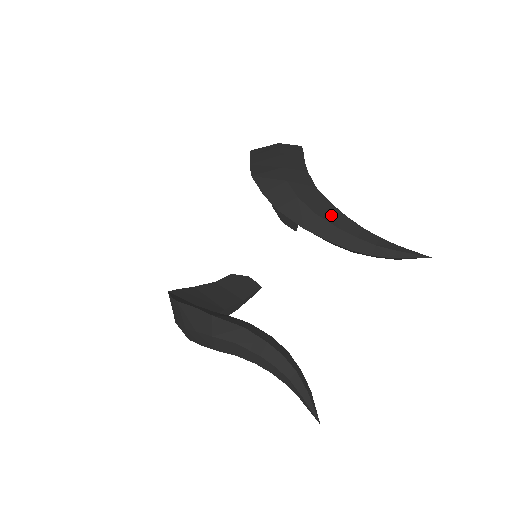
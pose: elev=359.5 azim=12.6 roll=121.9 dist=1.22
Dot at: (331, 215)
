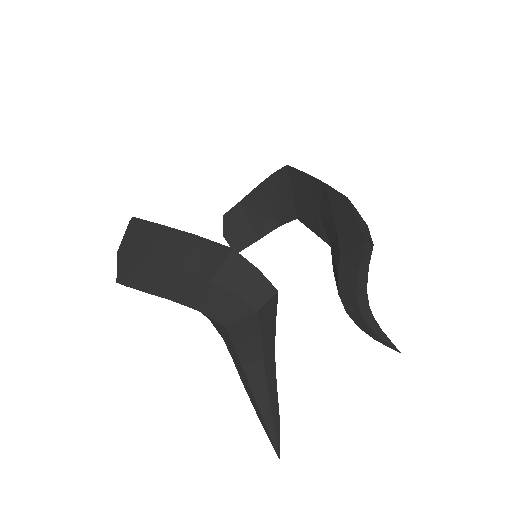
Dot at: occluded
